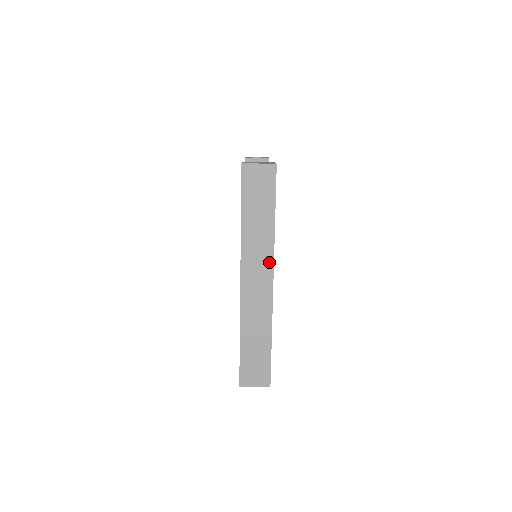
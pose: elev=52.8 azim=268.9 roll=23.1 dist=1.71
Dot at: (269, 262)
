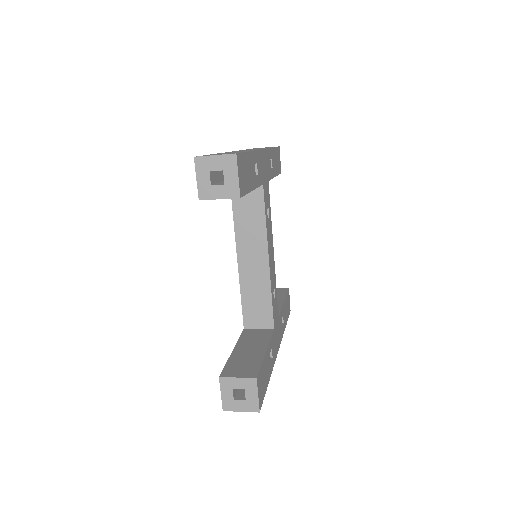
Dot at: occluded
